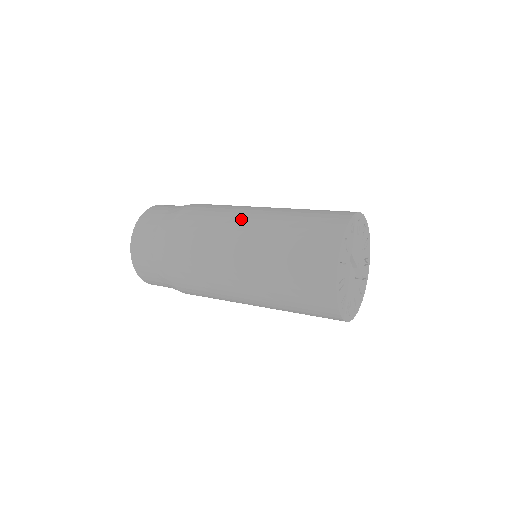
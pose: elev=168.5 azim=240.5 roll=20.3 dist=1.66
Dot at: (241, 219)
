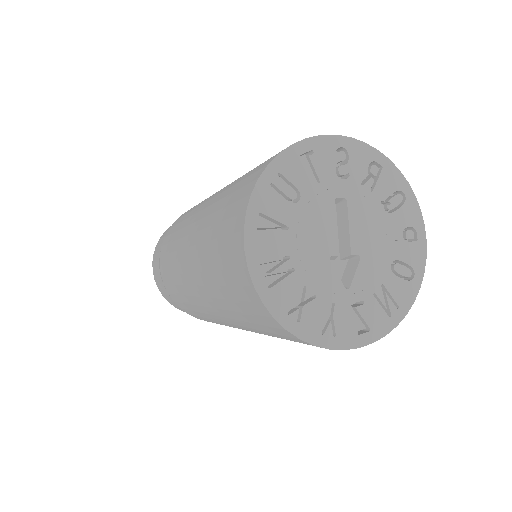
Dot at: occluded
